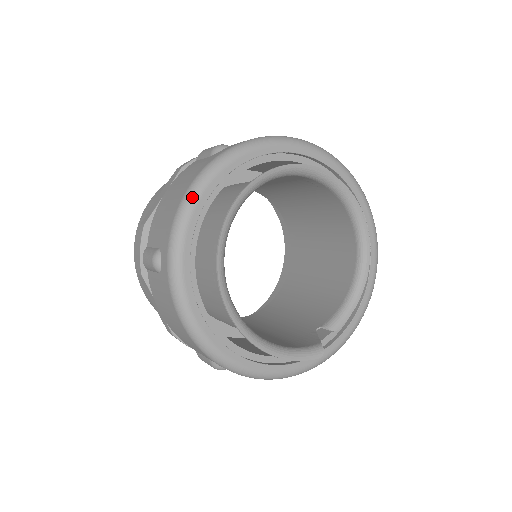
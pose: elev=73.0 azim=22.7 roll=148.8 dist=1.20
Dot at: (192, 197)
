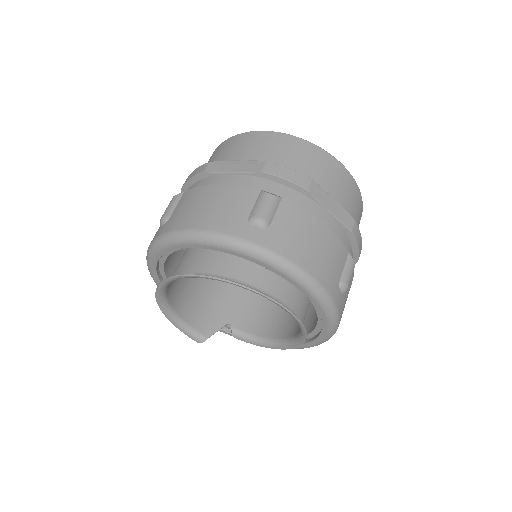
Dot at: (191, 239)
